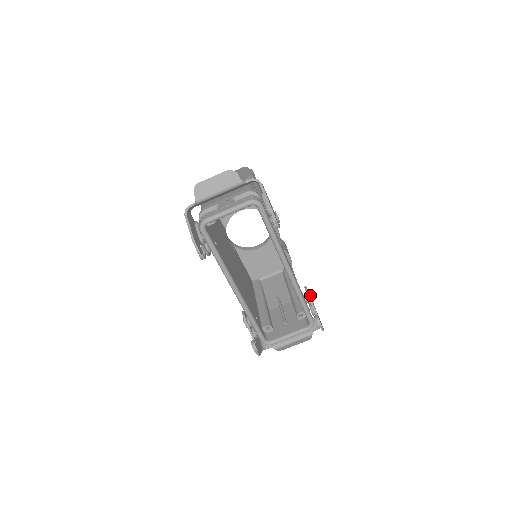
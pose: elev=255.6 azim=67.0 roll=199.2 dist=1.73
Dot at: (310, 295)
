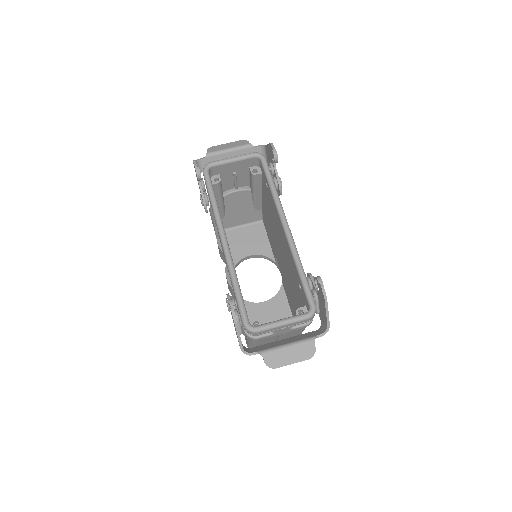
Dot at: (312, 276)
